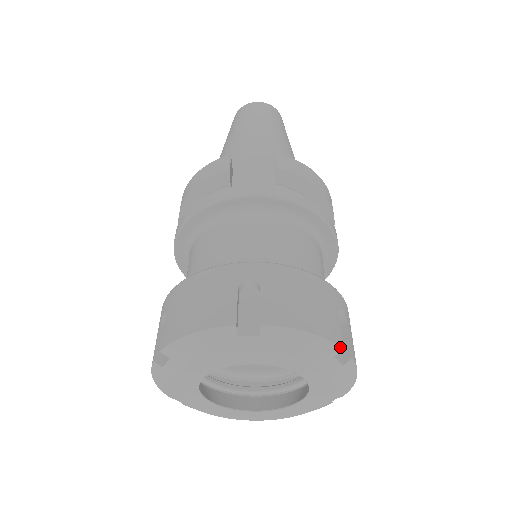
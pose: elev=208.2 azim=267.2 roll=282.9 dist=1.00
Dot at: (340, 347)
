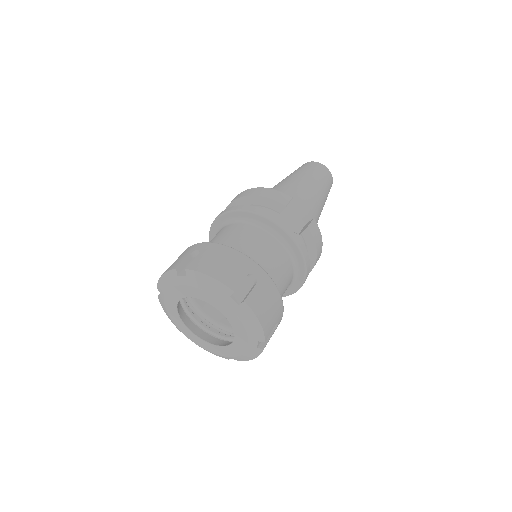
Dot at: (265, 340)
